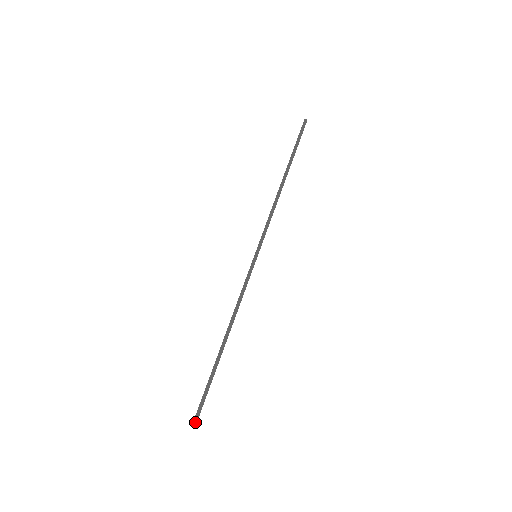
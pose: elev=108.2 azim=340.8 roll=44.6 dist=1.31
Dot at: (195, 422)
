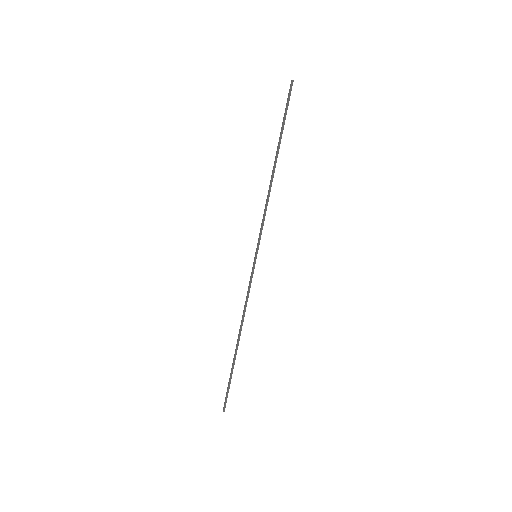
Dot at: (223, 408)
